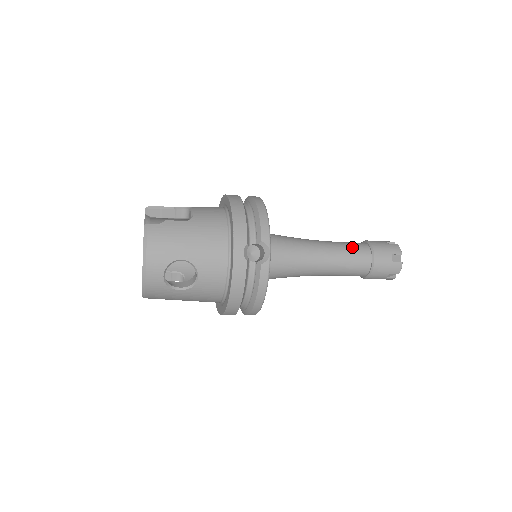
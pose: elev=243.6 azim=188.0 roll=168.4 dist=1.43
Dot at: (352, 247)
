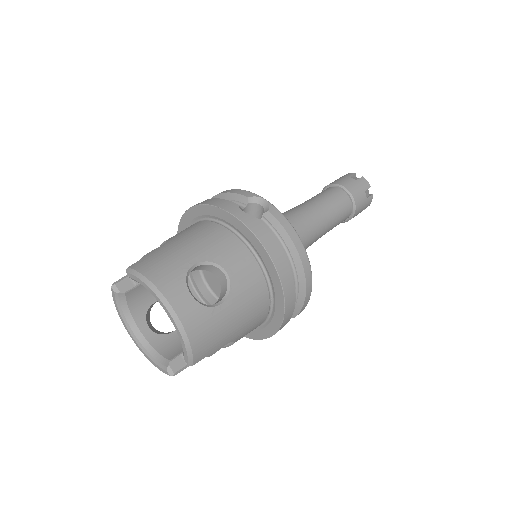
Dot at: (318, 194)
